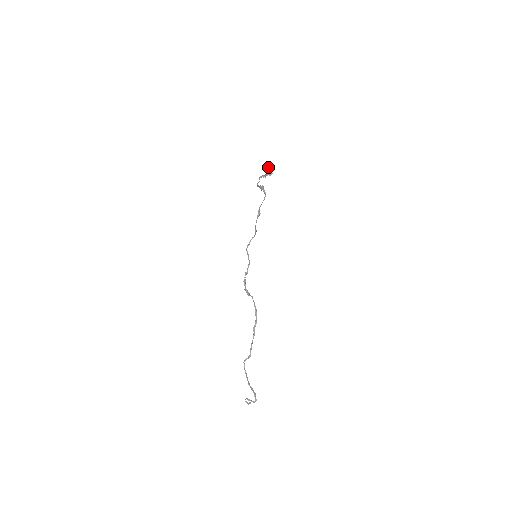
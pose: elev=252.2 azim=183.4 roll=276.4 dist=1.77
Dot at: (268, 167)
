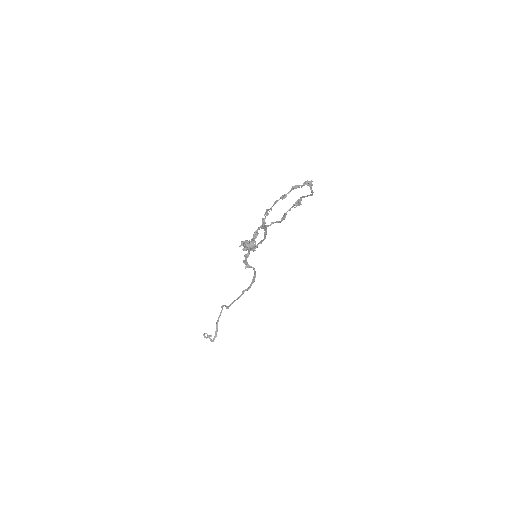
Dot at: (245, 244)
